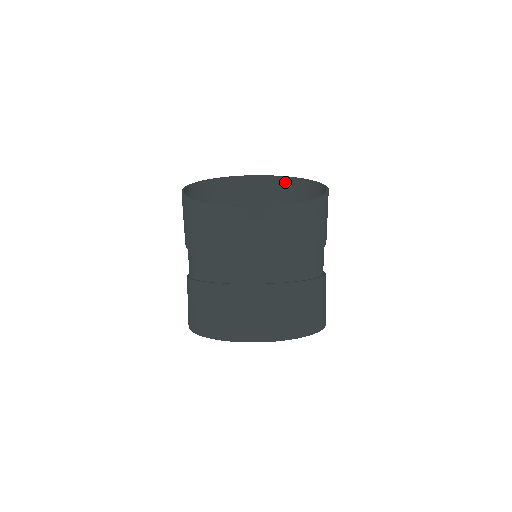
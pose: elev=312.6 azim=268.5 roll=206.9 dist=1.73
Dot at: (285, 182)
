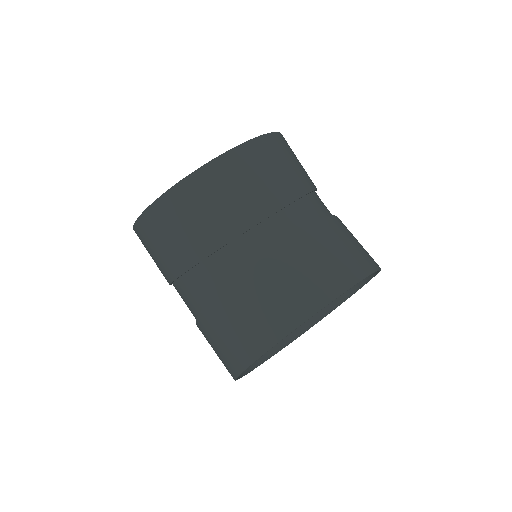
Dot at: occluded
